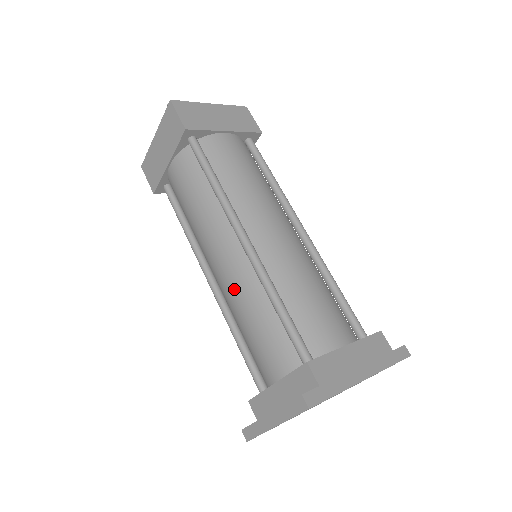
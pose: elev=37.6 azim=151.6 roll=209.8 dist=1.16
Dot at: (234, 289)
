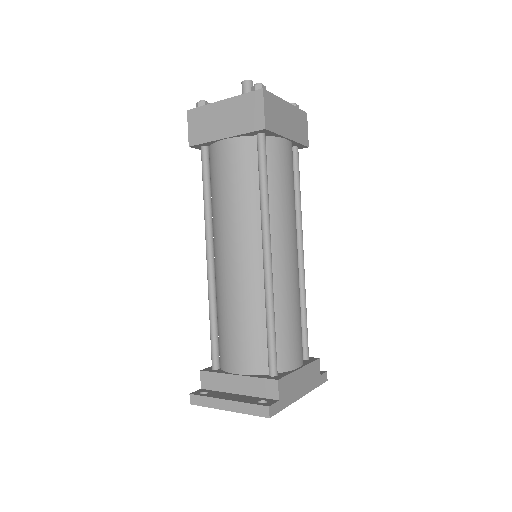
Dot at: (237, 287)
